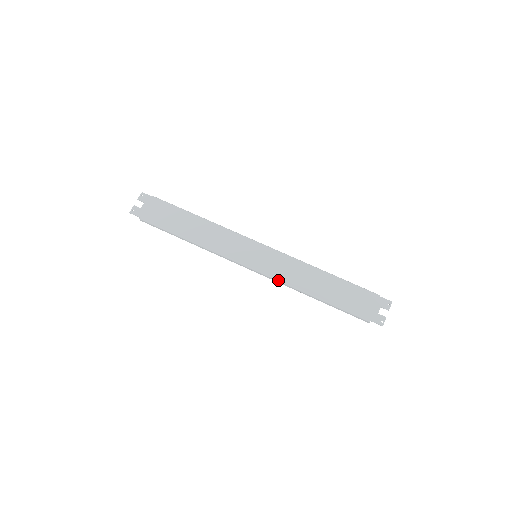
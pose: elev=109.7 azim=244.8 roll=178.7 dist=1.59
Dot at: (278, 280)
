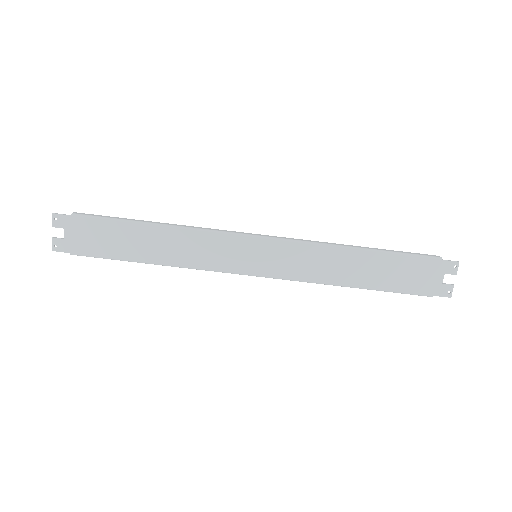
Dot at: occluded
